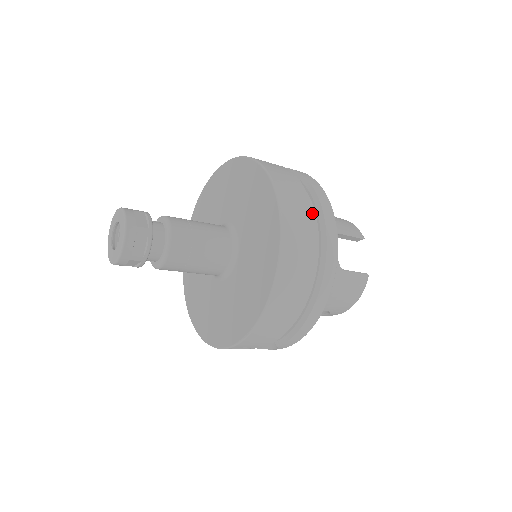
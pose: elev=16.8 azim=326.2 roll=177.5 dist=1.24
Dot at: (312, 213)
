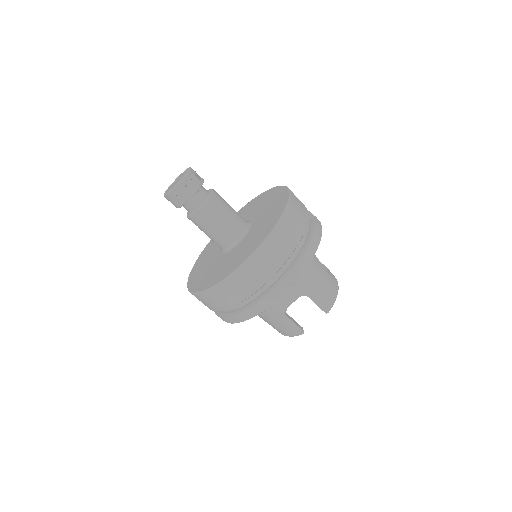
Dot at: (272, 276)
